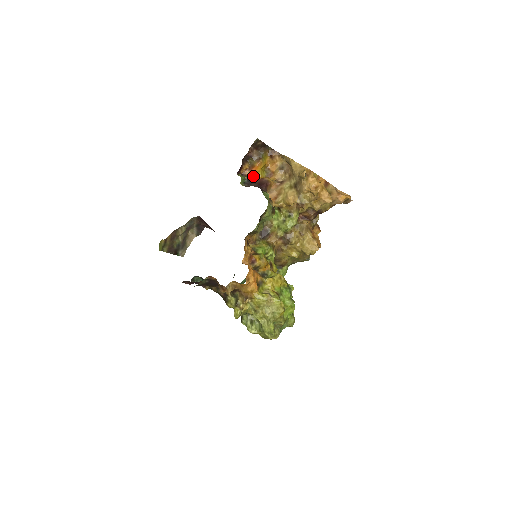
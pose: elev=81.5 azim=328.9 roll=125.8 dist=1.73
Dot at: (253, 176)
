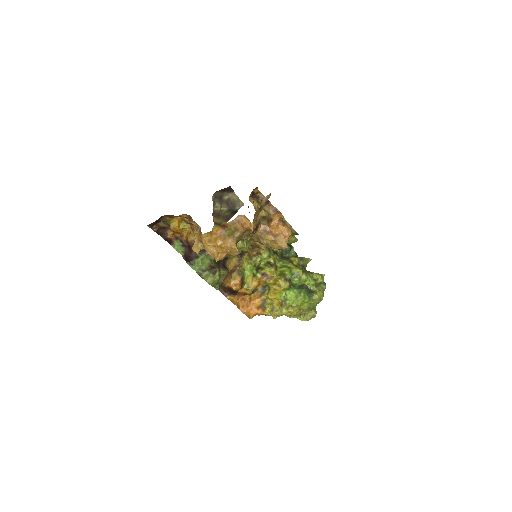
Dot at: (181, 237)
